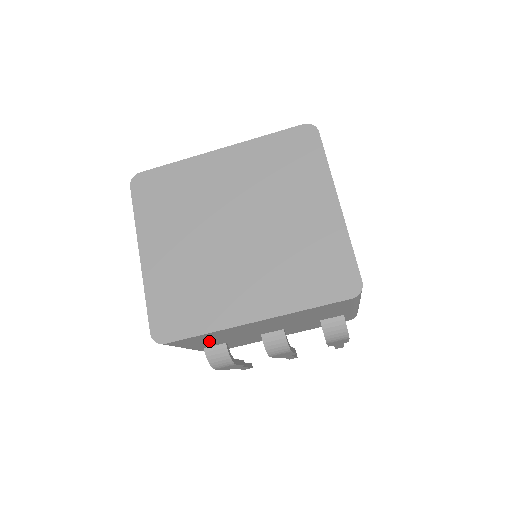
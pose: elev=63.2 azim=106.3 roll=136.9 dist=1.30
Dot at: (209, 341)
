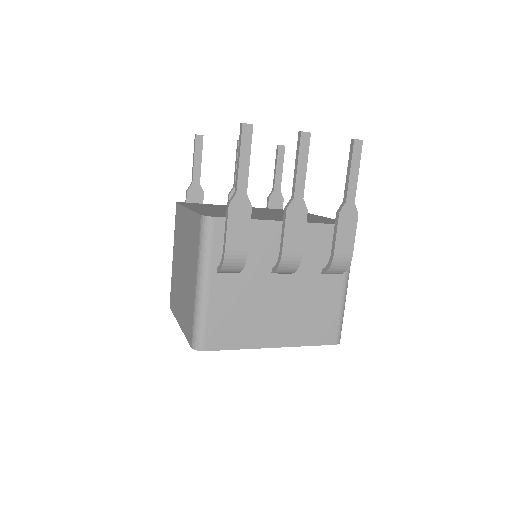
Dot at: occluded
